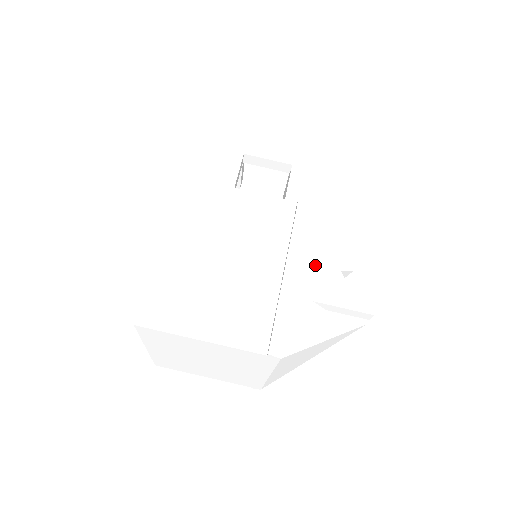
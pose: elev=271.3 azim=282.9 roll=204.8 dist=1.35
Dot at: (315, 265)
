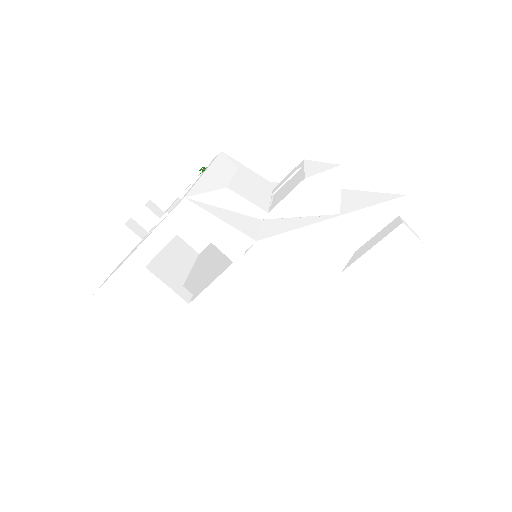
Dot at: (327, 266)
